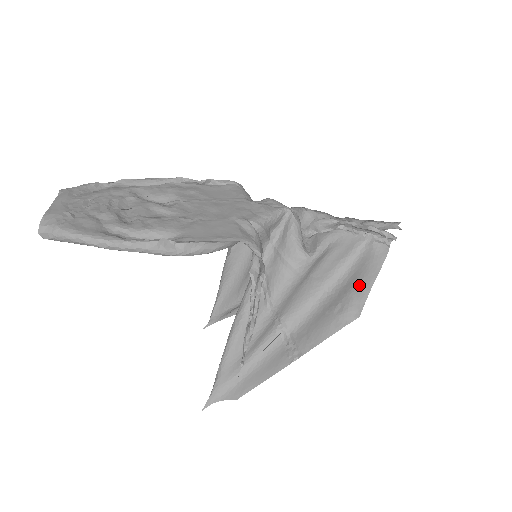
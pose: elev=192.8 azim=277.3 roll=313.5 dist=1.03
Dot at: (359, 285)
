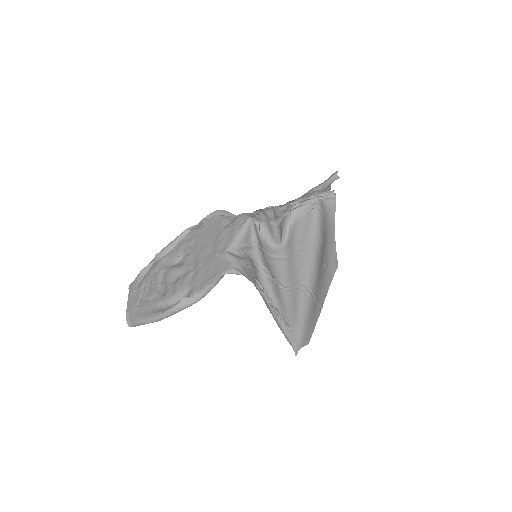
Dot at: (328, 241)
